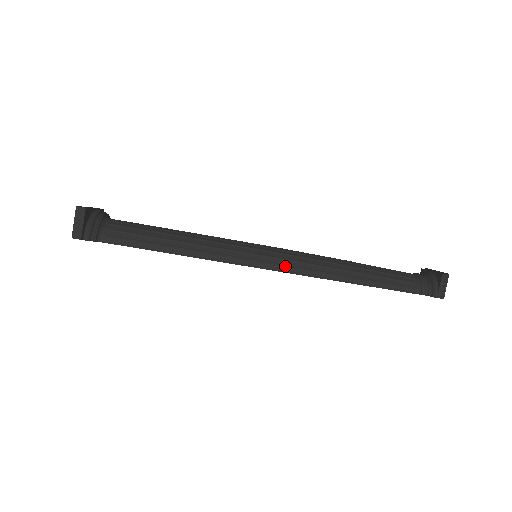
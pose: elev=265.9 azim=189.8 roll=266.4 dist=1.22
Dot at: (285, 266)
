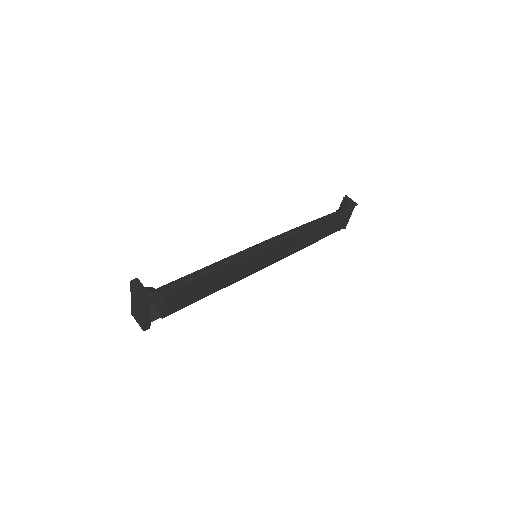
Dot at: (276, 240)
